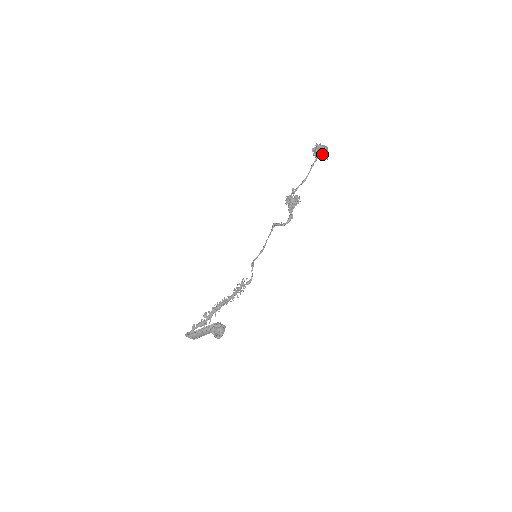
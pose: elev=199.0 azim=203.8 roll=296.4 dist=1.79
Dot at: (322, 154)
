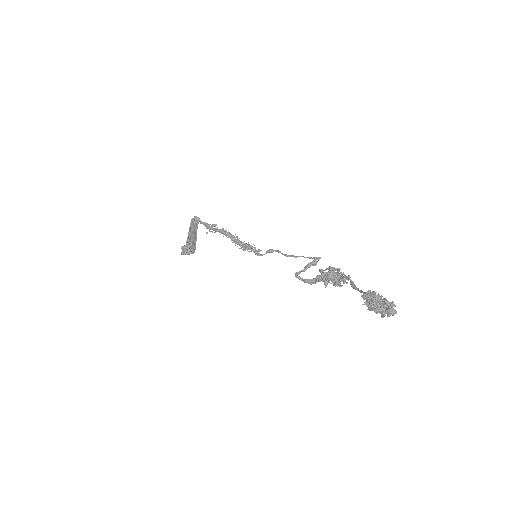
Dot at: (371, 308)
